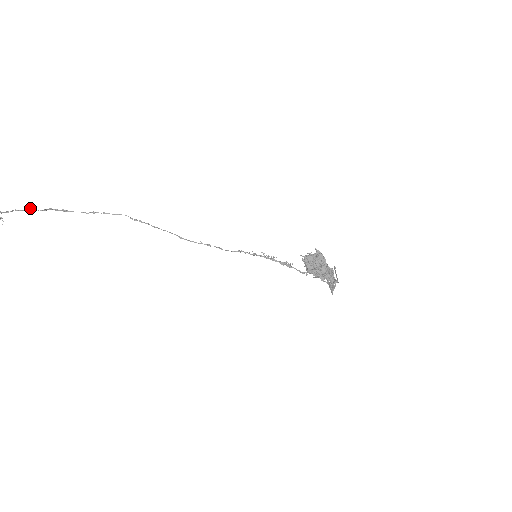
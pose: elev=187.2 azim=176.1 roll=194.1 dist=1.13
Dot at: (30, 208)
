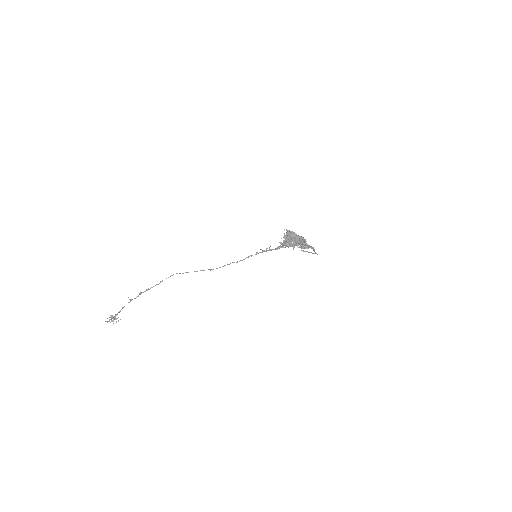
Dot at: (130, 300)
